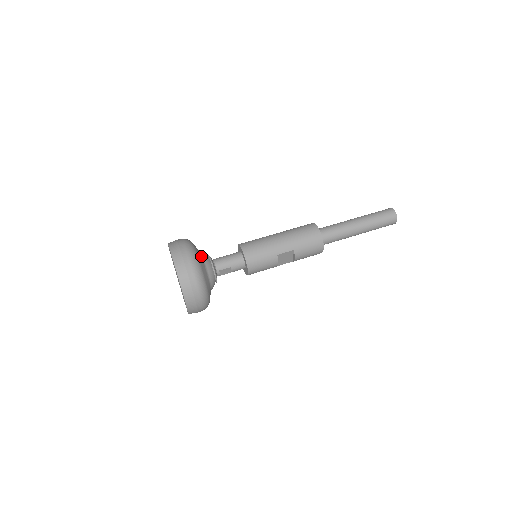
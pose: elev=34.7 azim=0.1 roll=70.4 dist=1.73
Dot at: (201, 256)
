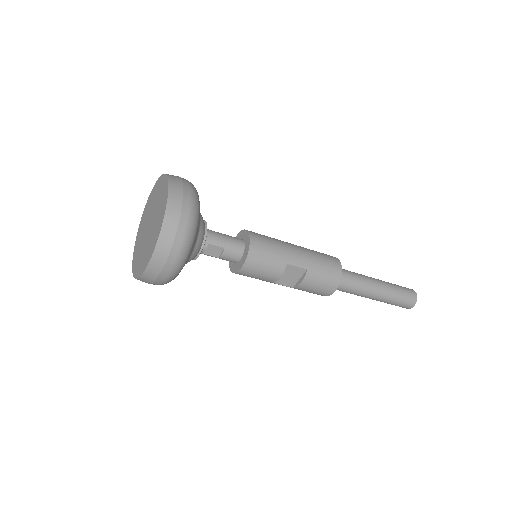
Dot at: occluded
